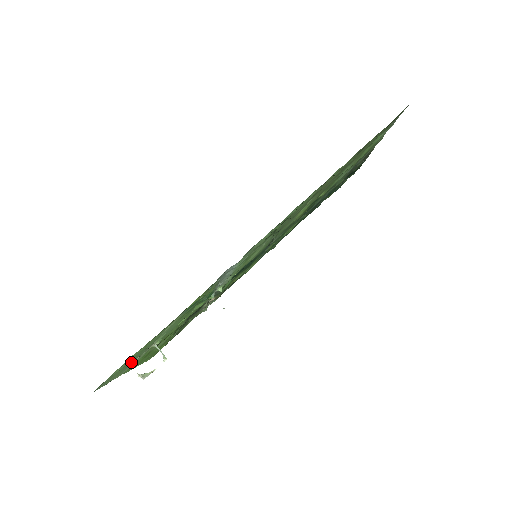
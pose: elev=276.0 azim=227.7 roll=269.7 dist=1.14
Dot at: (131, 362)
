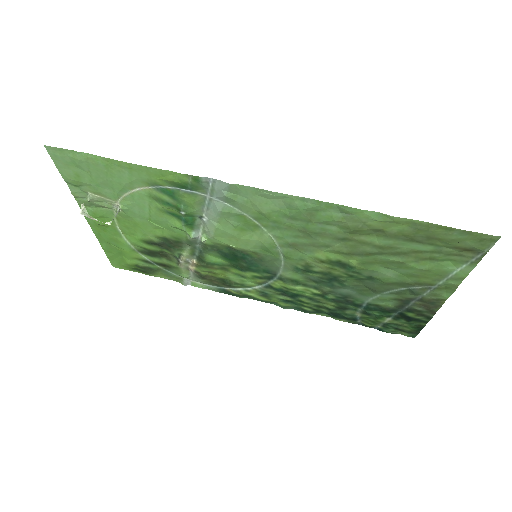
Dot at: (90, 182)
